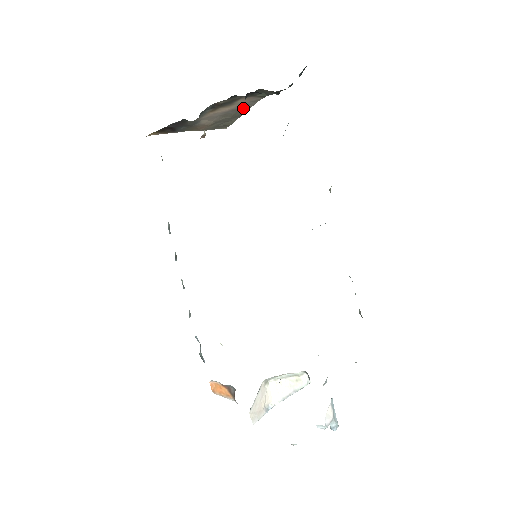
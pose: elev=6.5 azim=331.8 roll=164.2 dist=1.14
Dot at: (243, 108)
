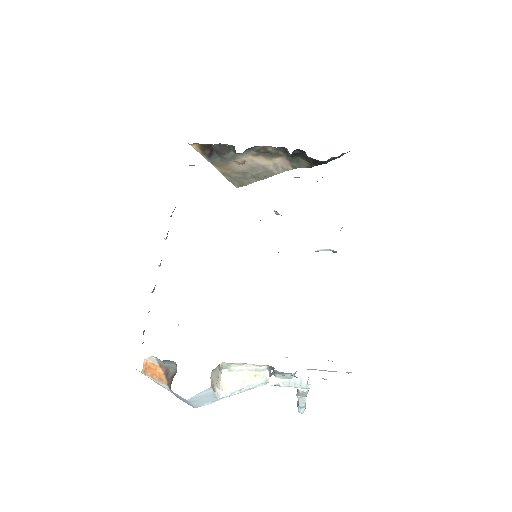
Dot at: (270, 171)
